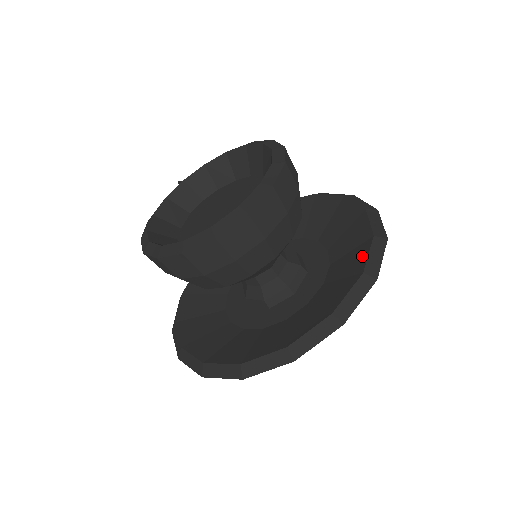
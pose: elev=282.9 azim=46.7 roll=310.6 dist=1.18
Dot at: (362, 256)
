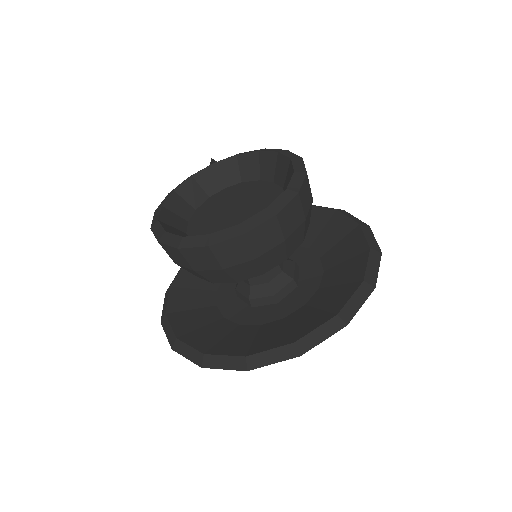
Dot at: (345, 296)
